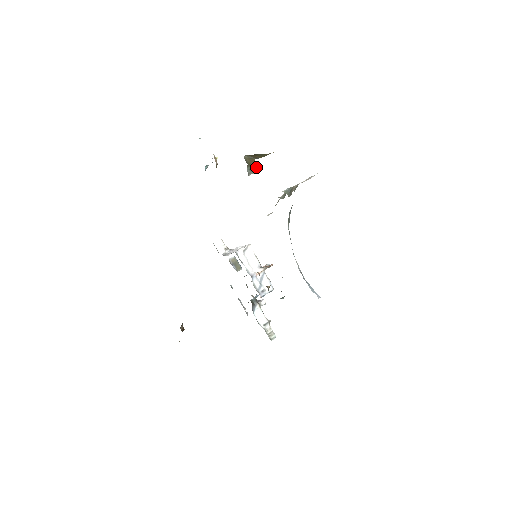
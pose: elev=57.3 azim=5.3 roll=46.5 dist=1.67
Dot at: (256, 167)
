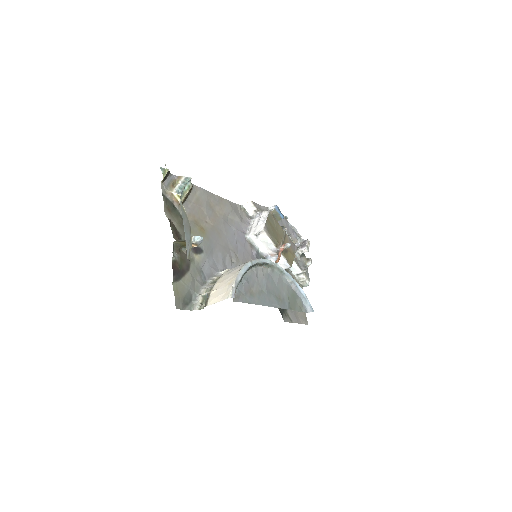
Dot at: (194, 243)
